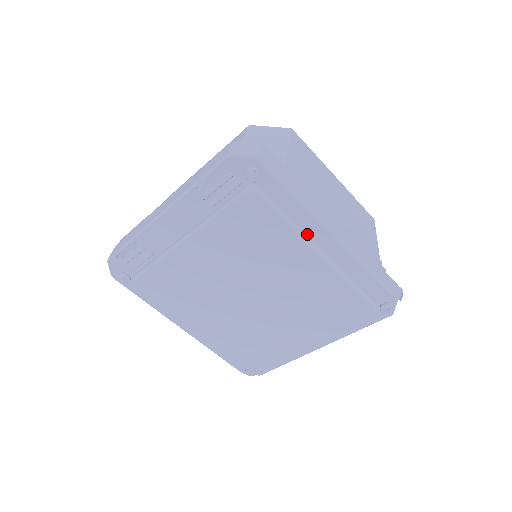
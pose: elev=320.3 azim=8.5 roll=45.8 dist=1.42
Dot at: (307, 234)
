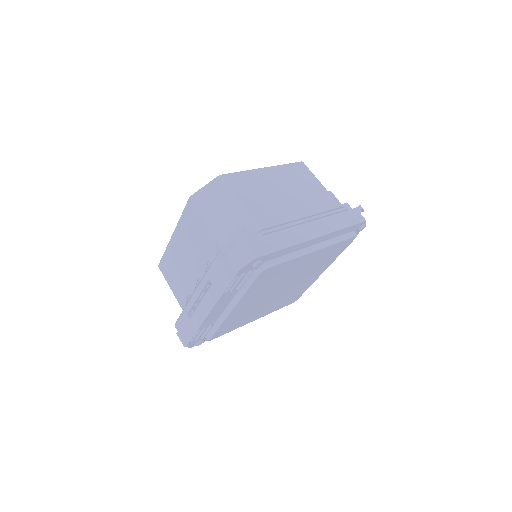
Dot at: (301, 250)
